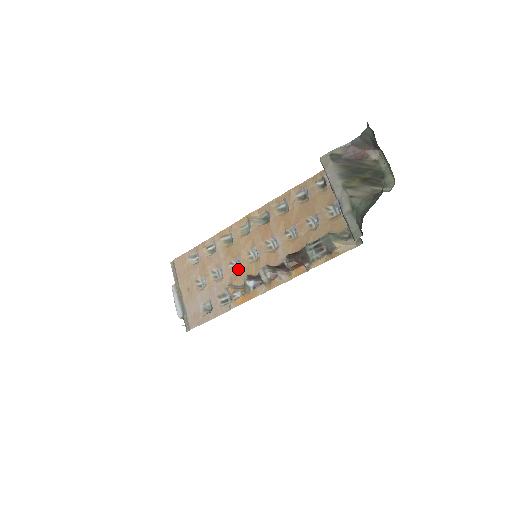
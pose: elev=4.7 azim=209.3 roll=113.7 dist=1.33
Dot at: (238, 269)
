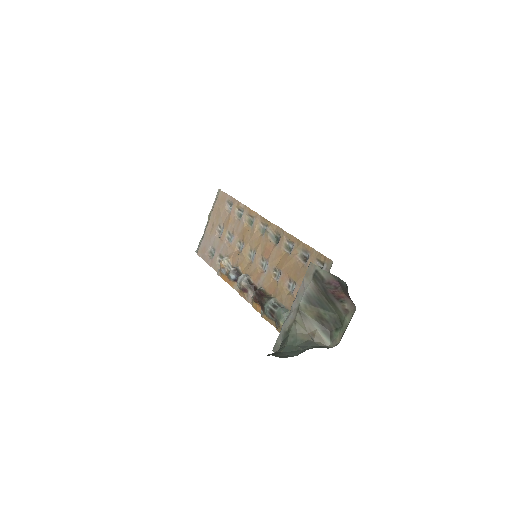
Dot at: (239, 253)
